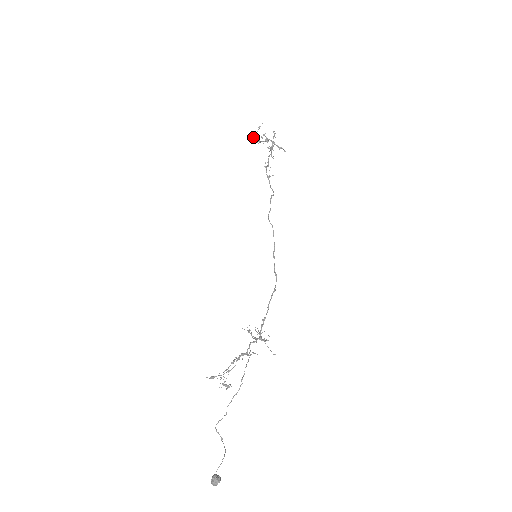
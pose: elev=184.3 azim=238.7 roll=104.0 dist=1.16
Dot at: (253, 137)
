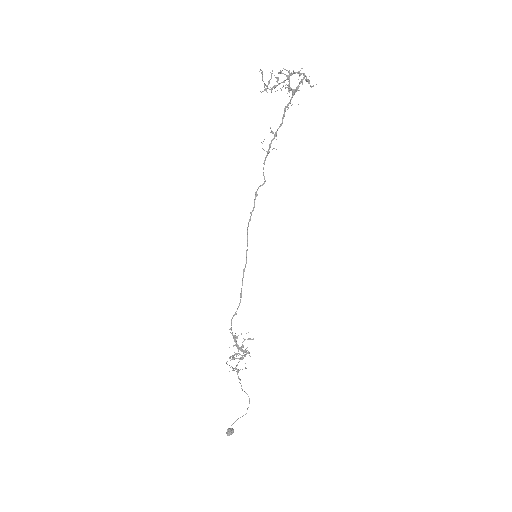
Dot at: (268, 82)
